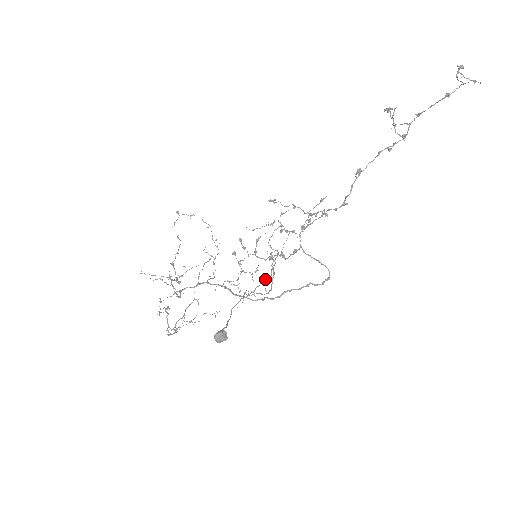
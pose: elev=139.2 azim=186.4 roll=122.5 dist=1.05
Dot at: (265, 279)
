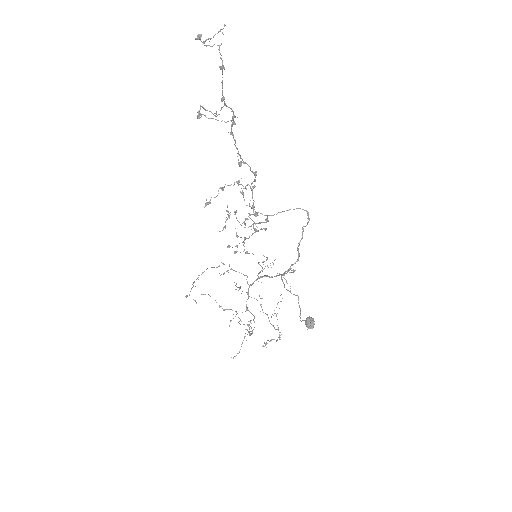
Dot at: occluded
